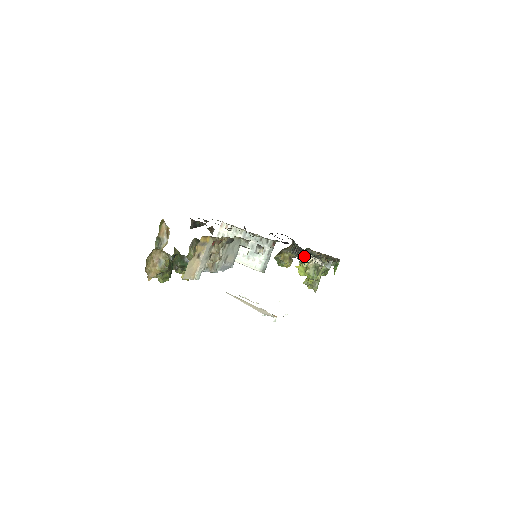
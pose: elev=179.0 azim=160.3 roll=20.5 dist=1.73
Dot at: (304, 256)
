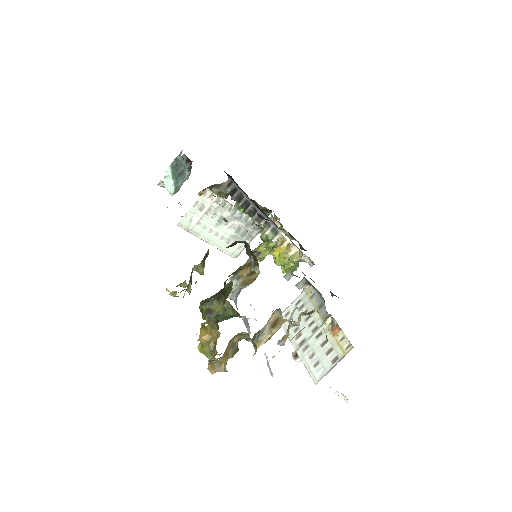
Dot at: (275, 233)
